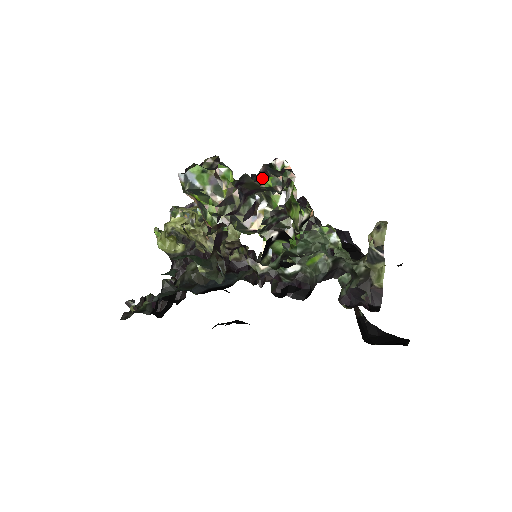
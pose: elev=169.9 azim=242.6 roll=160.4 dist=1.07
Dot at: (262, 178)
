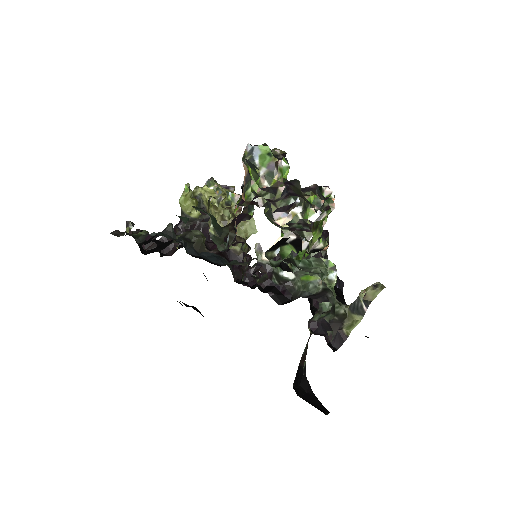
Dot at: (309, 191)
